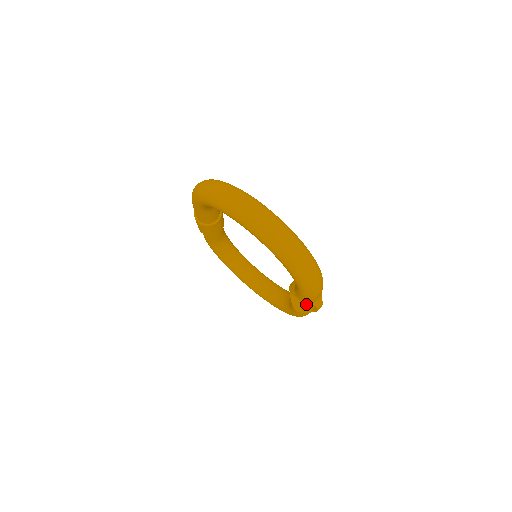
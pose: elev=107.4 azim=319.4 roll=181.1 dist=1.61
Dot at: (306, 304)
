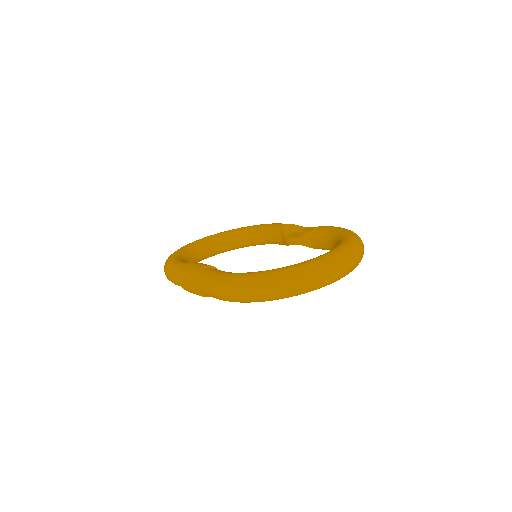
Dot at: occluded
